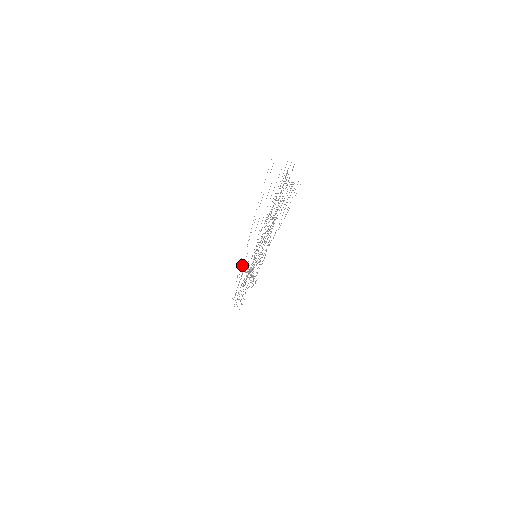
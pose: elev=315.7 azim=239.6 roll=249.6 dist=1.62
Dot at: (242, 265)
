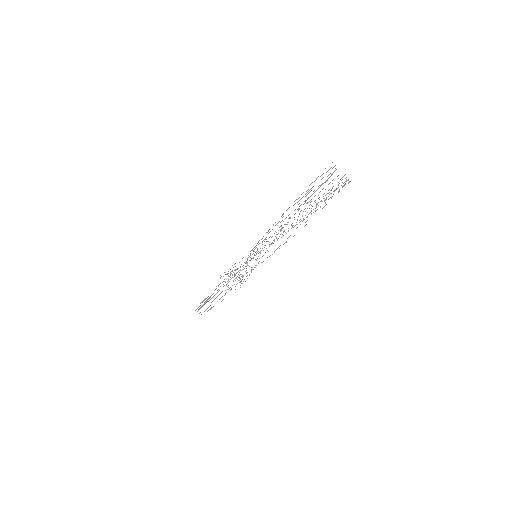
Dot at: occluded
